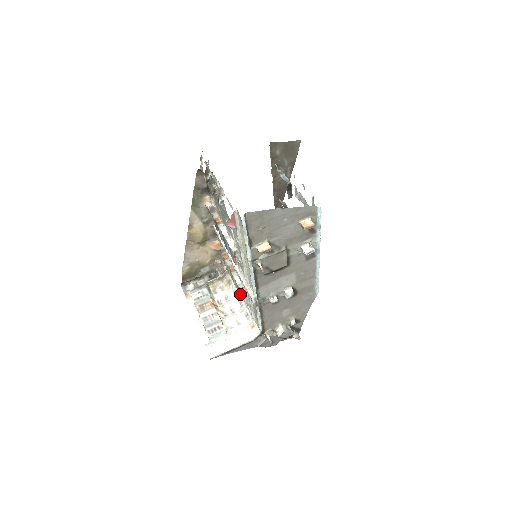
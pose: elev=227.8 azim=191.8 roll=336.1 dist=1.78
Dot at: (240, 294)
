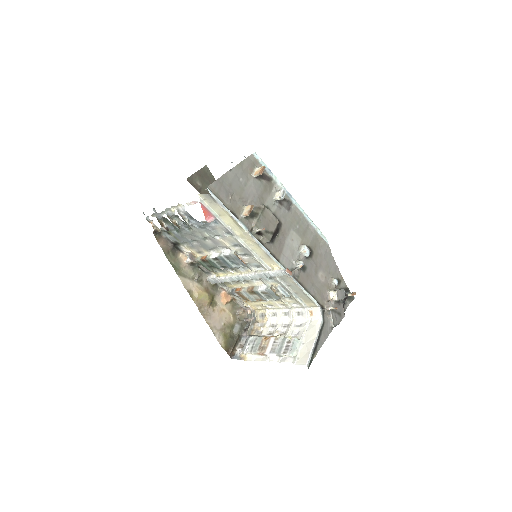
Dot at: (275, 297)
